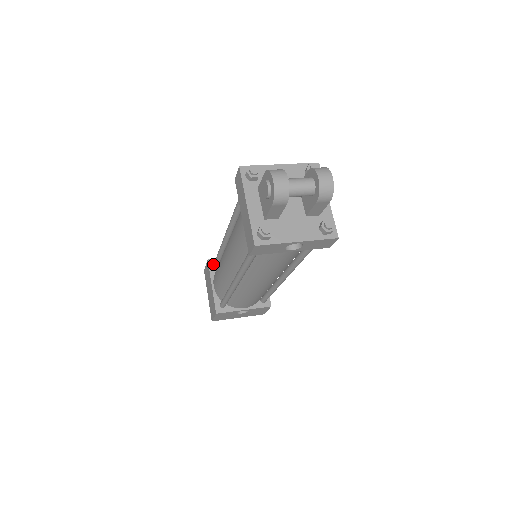
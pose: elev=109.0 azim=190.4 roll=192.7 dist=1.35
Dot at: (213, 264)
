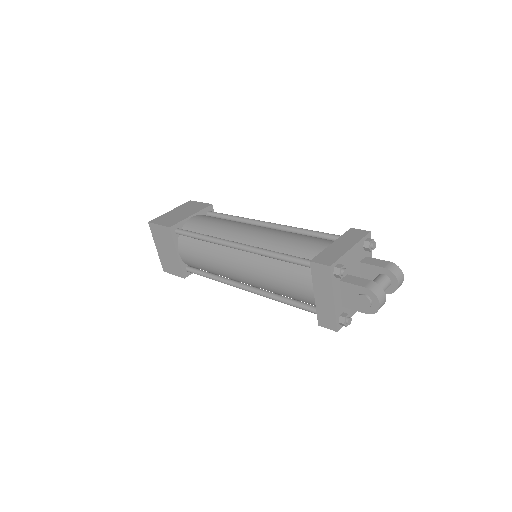
Dot at: (176, 231)
